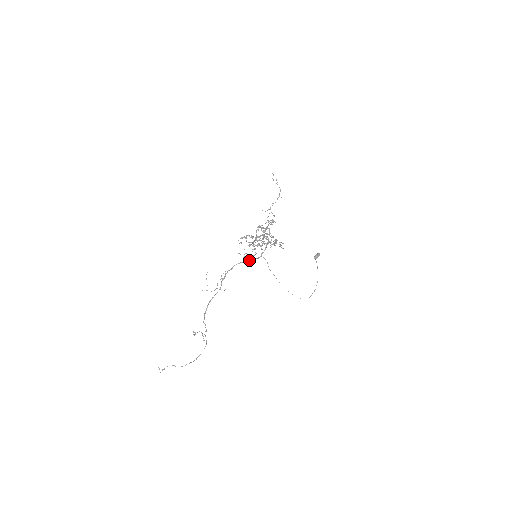
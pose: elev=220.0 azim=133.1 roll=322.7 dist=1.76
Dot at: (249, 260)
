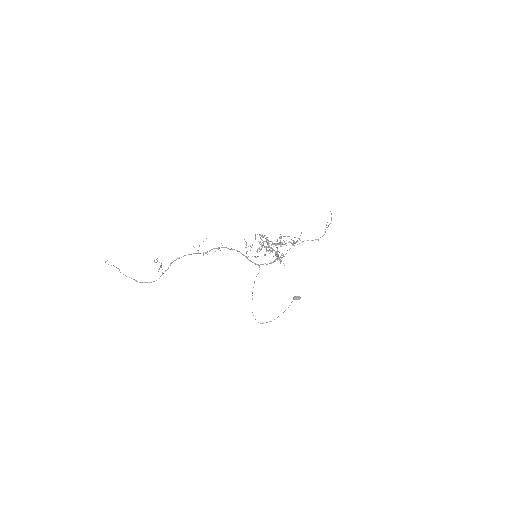
Dot at: occluded
